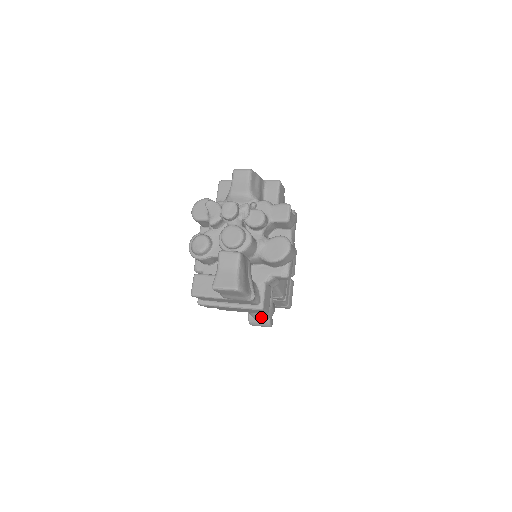
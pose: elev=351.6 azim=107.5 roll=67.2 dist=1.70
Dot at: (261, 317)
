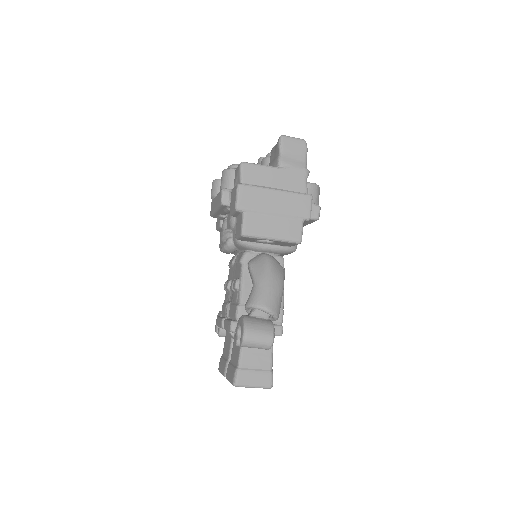
Dot at: (270, 300)
